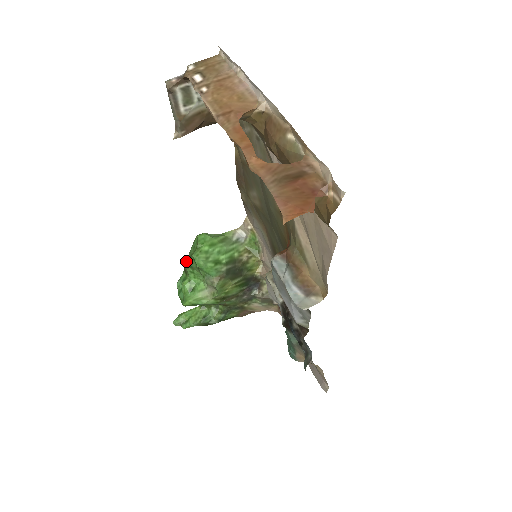
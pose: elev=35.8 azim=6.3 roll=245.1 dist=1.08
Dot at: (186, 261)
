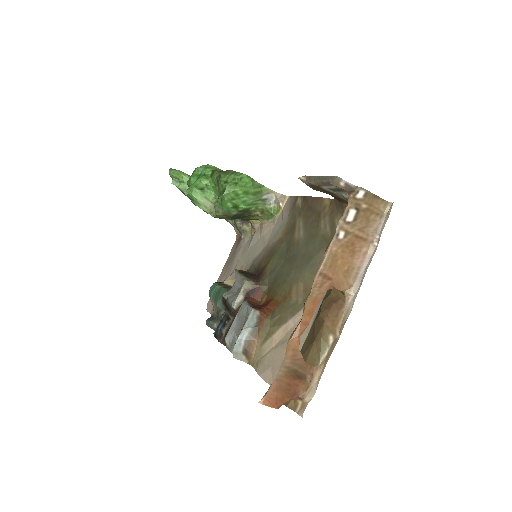
Dot at: (220, 175)
